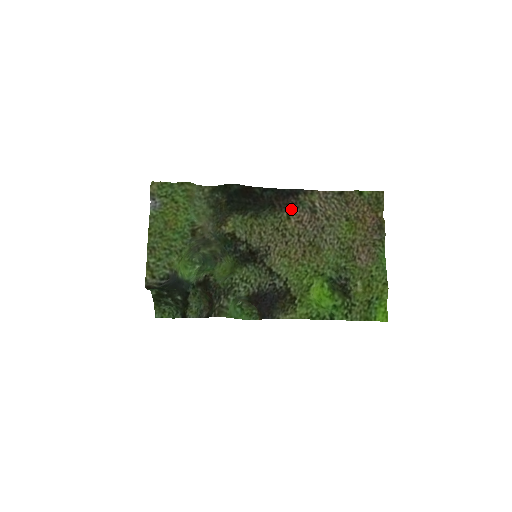
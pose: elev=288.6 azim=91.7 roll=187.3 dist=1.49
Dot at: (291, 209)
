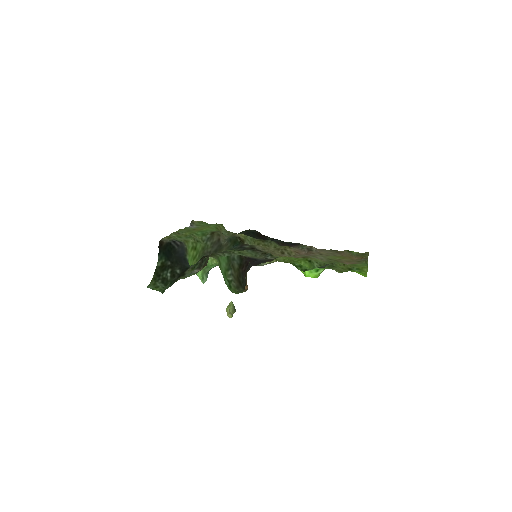
Dot at: occluded
